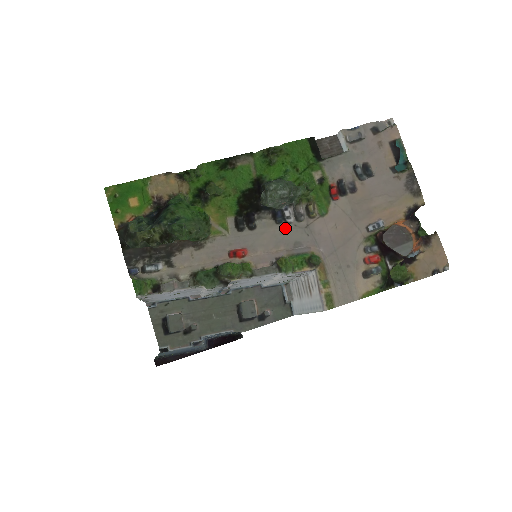
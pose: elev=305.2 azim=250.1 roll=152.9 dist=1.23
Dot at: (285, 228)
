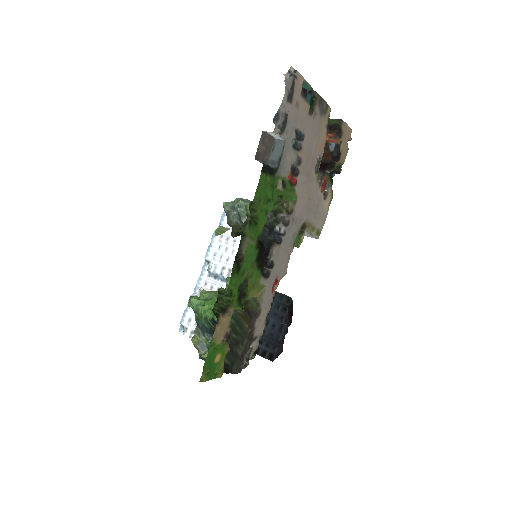
Dot at: (285, 239)
